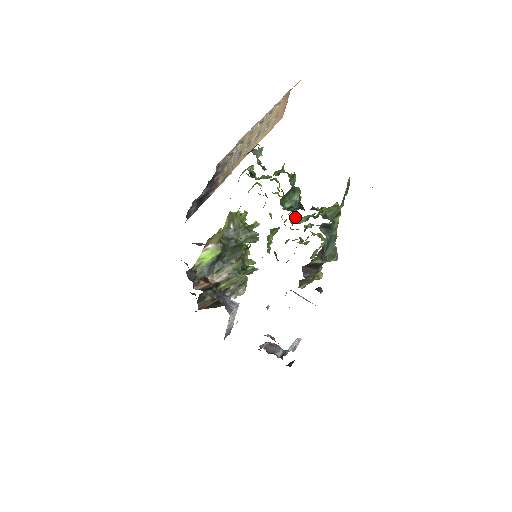
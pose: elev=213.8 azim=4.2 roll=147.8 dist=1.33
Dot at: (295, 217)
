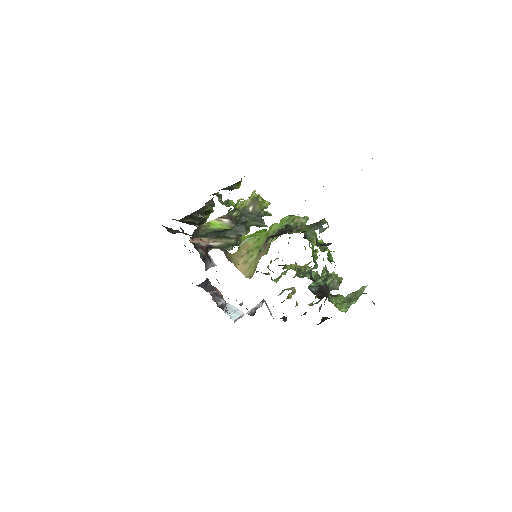
Dot at: occluded
